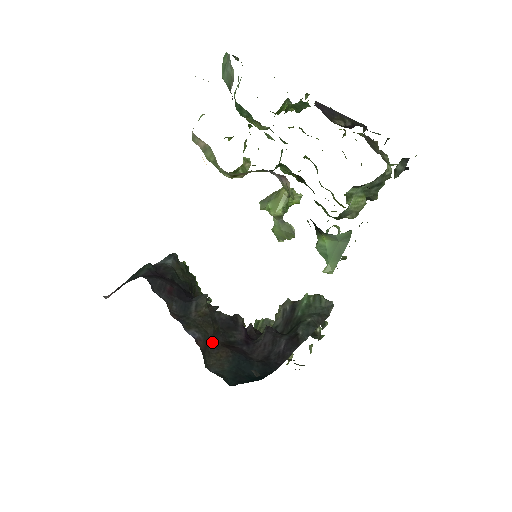
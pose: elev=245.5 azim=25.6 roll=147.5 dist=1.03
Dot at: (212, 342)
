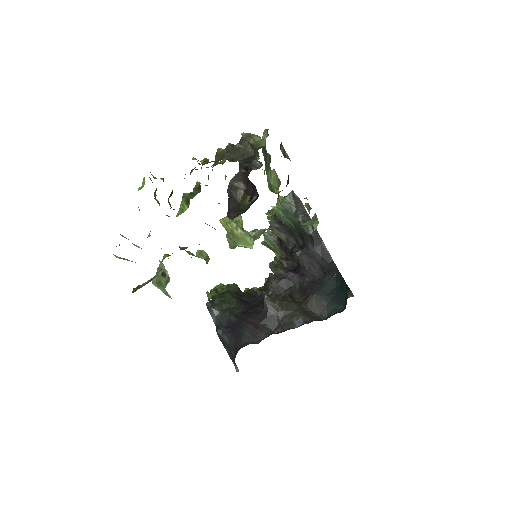
Dot at: (303, 307)
